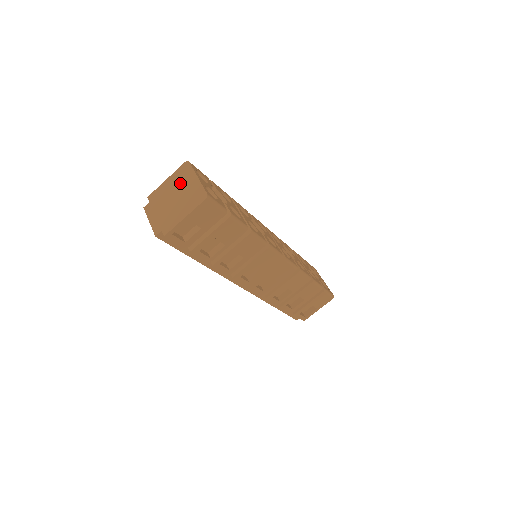
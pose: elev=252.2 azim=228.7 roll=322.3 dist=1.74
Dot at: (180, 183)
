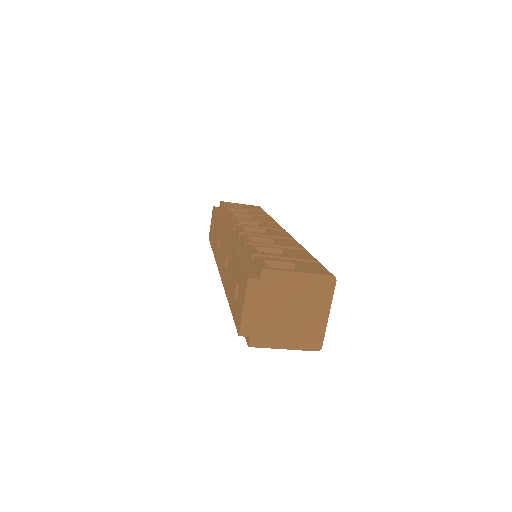
Dot at: (309, 299)
